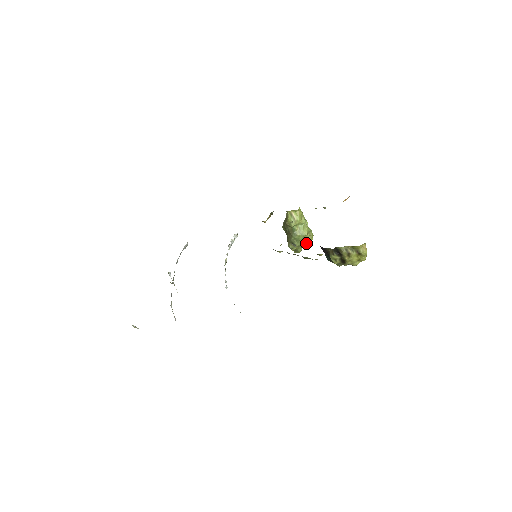
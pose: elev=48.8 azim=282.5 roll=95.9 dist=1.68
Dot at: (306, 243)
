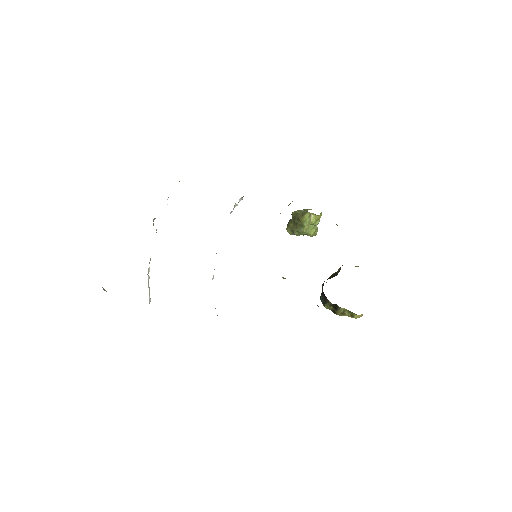
Dot at: occluded
